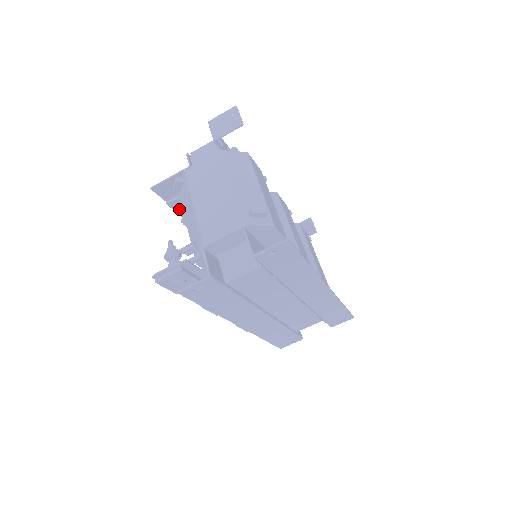
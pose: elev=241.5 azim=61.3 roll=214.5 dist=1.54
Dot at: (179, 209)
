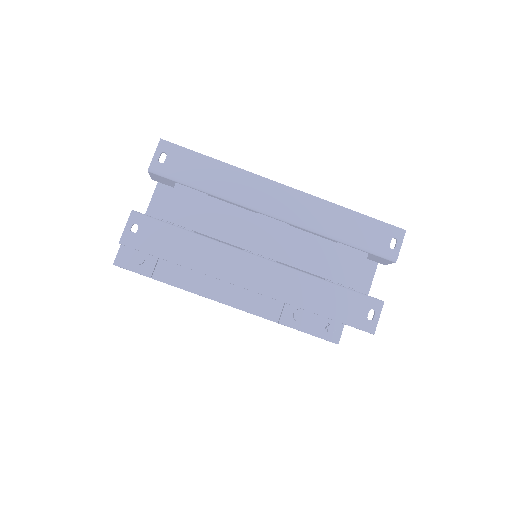
Dot at: occluded
